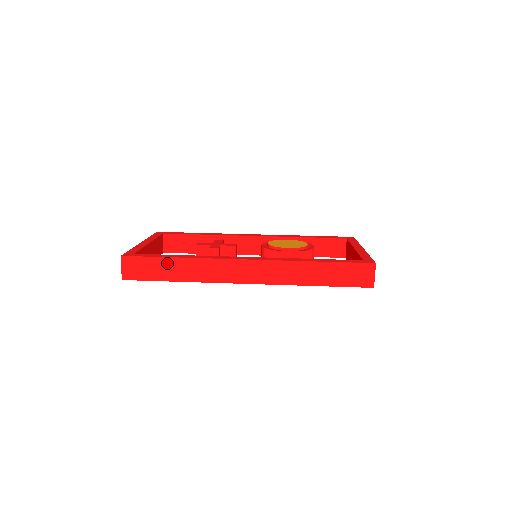
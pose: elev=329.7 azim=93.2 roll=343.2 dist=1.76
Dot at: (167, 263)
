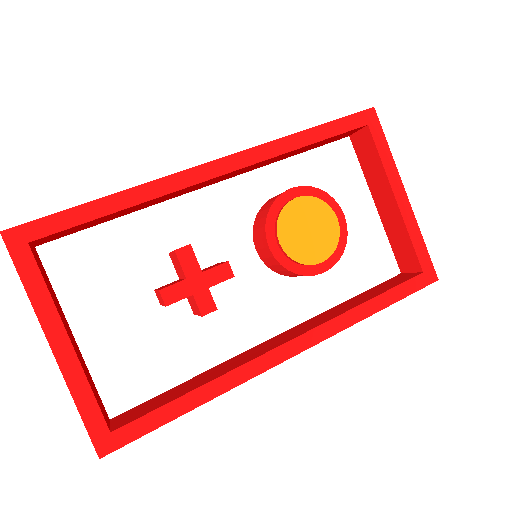
Dot at: (177, 414)
